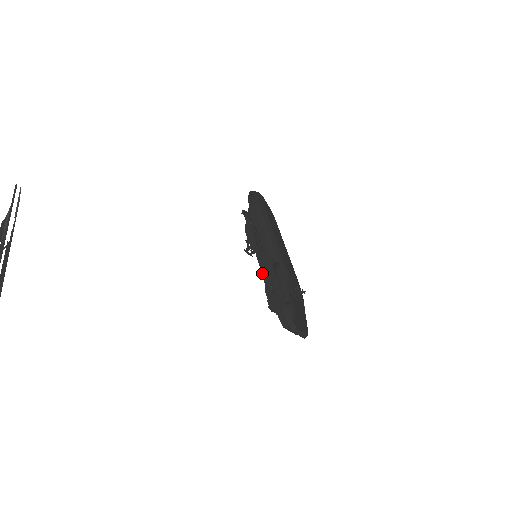
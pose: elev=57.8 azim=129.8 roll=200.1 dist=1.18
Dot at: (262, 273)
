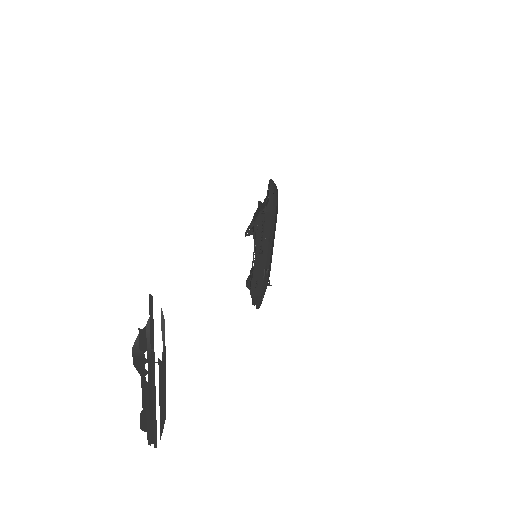
Dot at: (254, 269)
